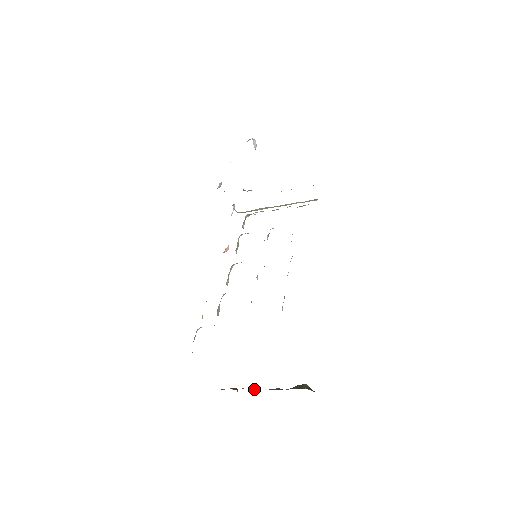
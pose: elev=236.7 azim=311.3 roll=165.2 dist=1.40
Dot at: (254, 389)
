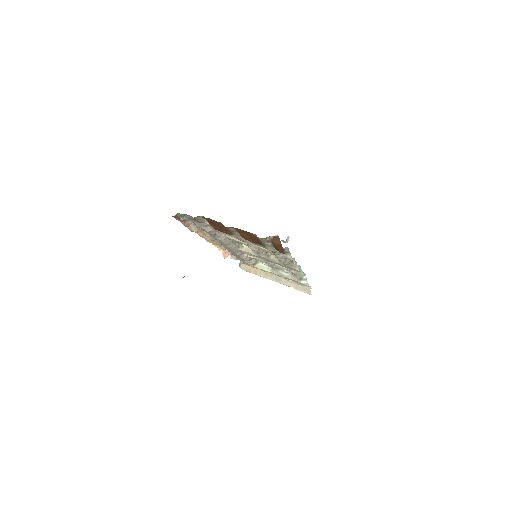
Dot at: occluded
